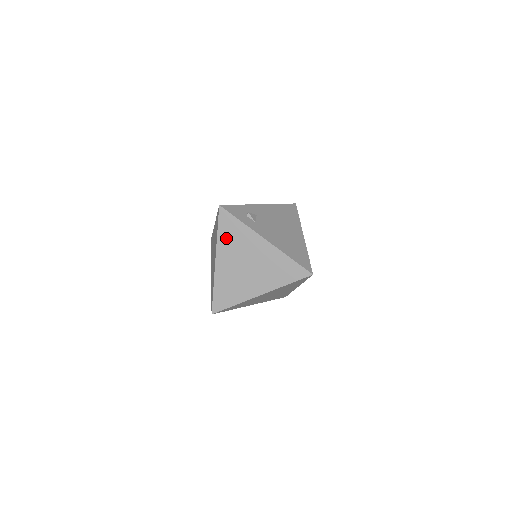
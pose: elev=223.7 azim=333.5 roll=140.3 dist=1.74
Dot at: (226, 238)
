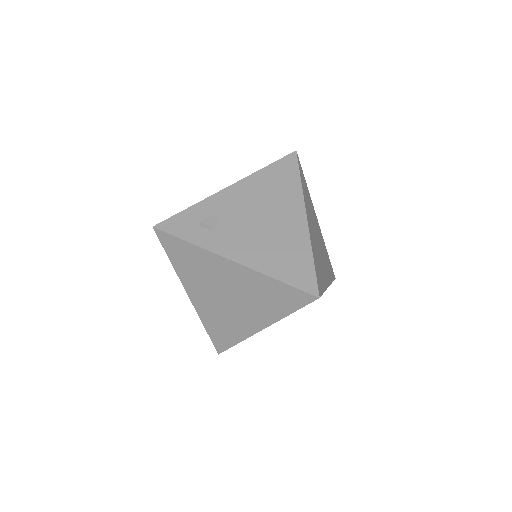
Dot at: (184, 267)
